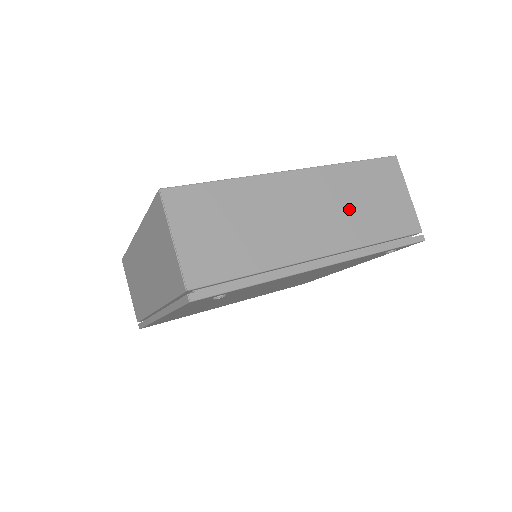
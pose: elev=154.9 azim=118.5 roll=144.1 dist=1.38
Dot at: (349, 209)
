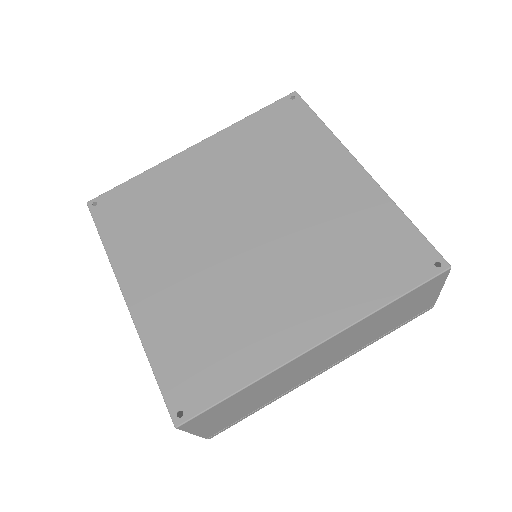
Dot at: (366, 334)
